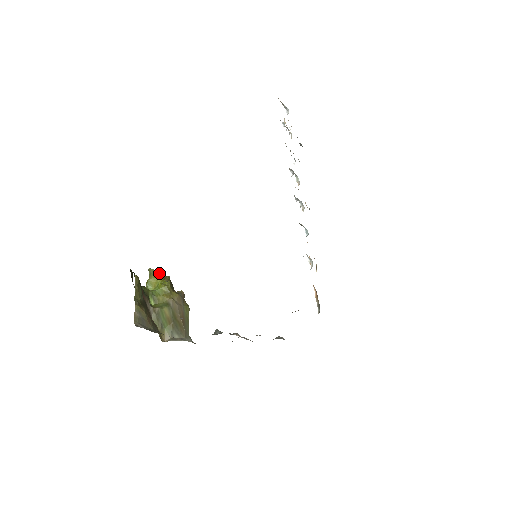
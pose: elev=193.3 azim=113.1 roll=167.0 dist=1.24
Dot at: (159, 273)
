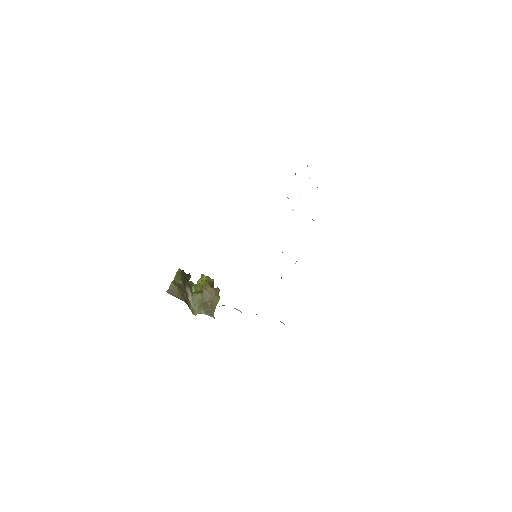
Dot at: (206, 277)
